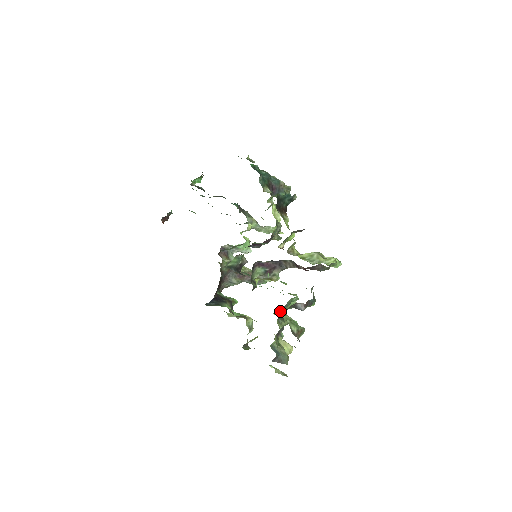
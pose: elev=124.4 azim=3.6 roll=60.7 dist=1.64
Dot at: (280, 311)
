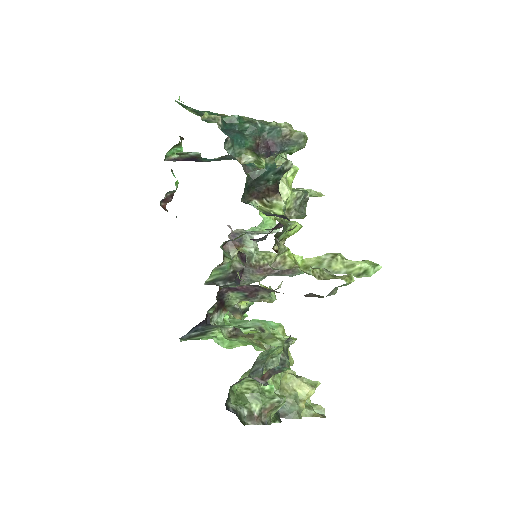
Dot at: occluded
